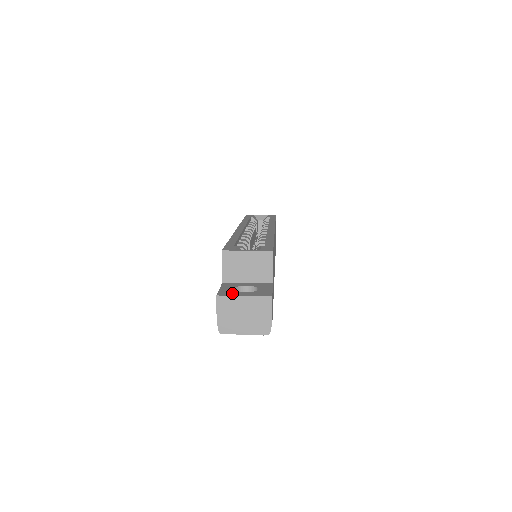
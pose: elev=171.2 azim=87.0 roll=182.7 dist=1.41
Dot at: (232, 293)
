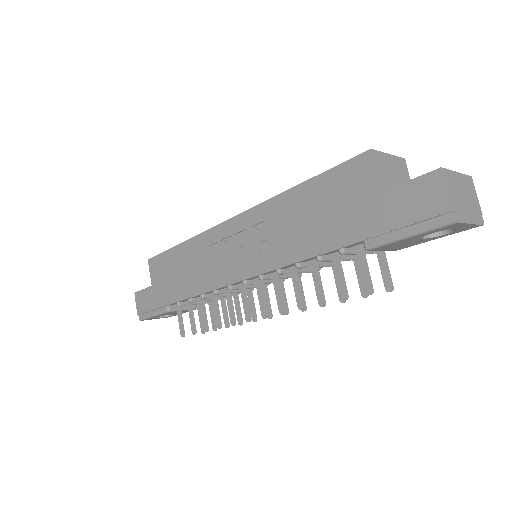
Dot at: occluded
